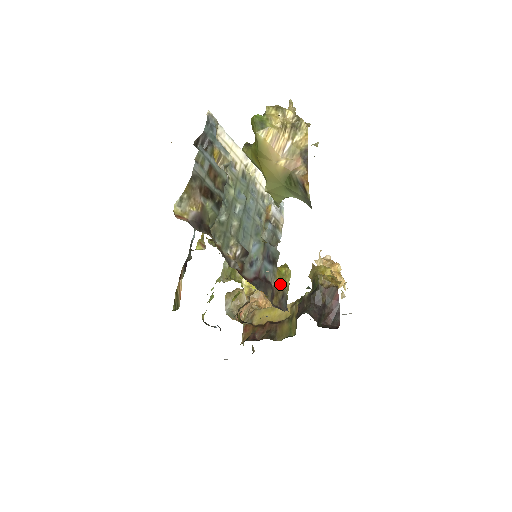
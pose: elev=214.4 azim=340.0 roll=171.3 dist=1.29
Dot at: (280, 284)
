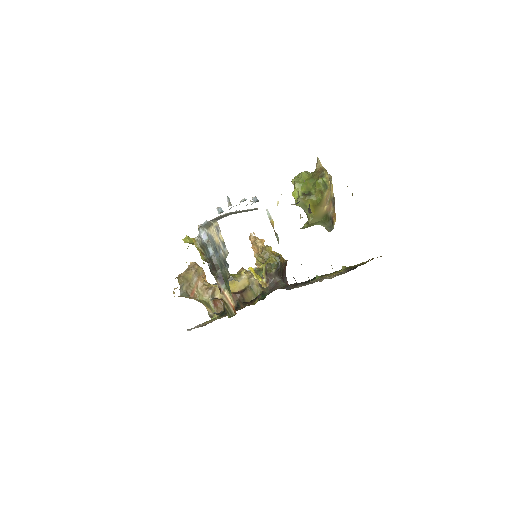
Dot at: occluded
